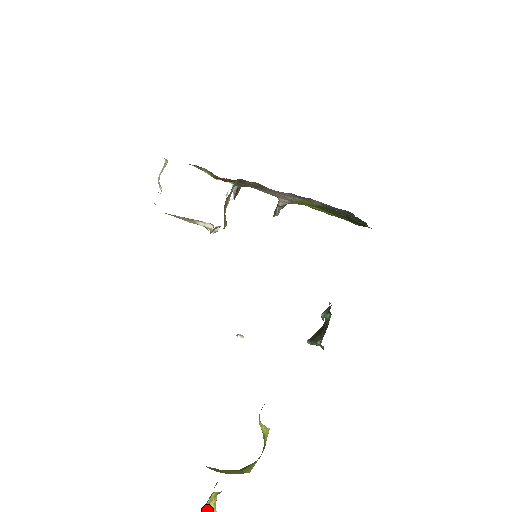
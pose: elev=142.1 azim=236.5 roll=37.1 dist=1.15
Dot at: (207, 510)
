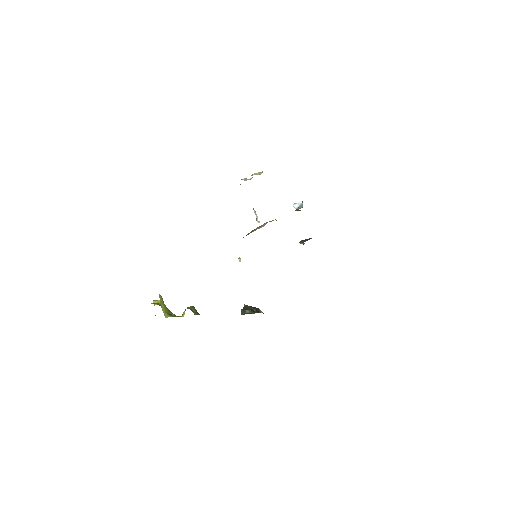
Dot at: occluded
